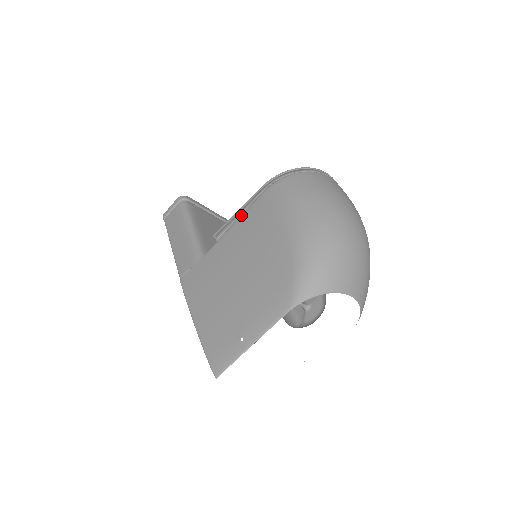
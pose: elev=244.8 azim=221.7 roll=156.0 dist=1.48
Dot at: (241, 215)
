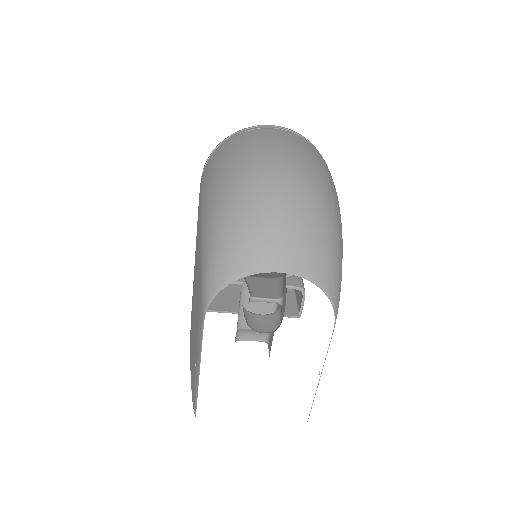
Dot at: occluded
